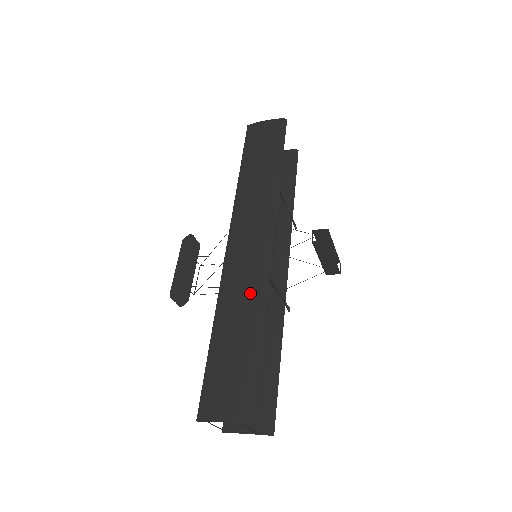
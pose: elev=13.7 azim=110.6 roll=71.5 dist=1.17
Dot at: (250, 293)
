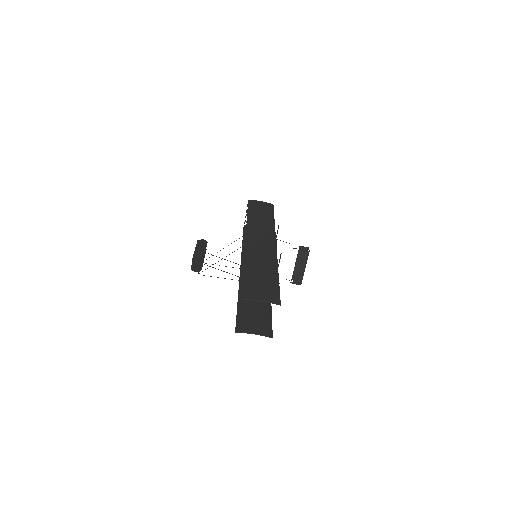
Dot at: (267, 258)
